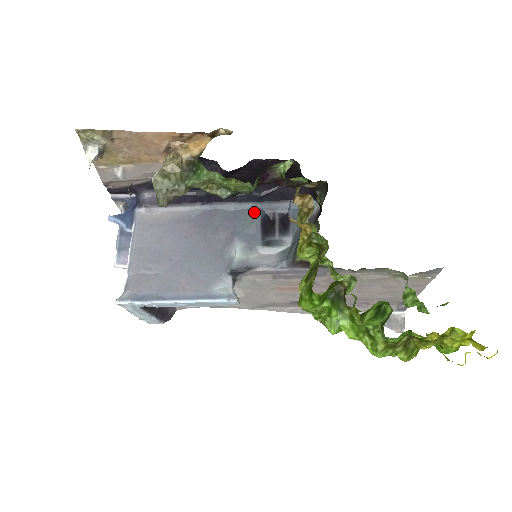
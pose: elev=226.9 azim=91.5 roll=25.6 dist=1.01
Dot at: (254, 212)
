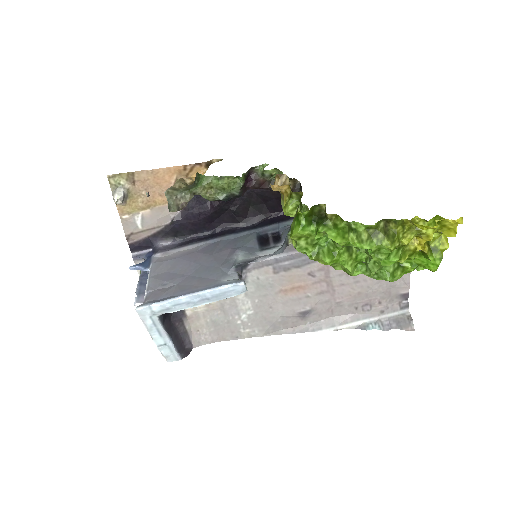
Dot at: (250, 235)
